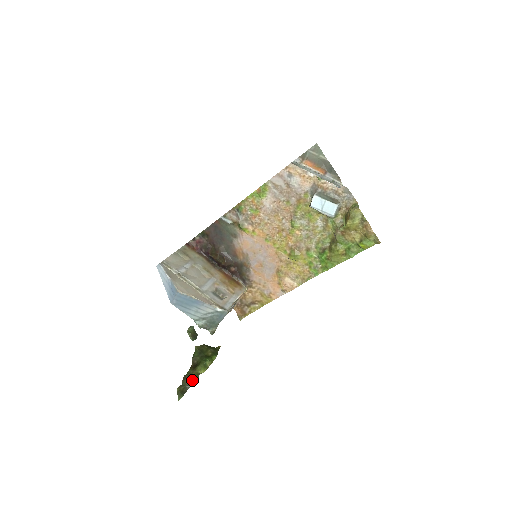
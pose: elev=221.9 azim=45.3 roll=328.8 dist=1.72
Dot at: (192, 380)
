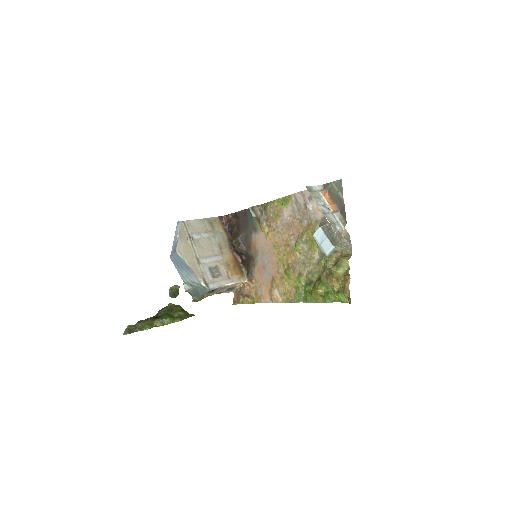
Dot at: (145, 326)
